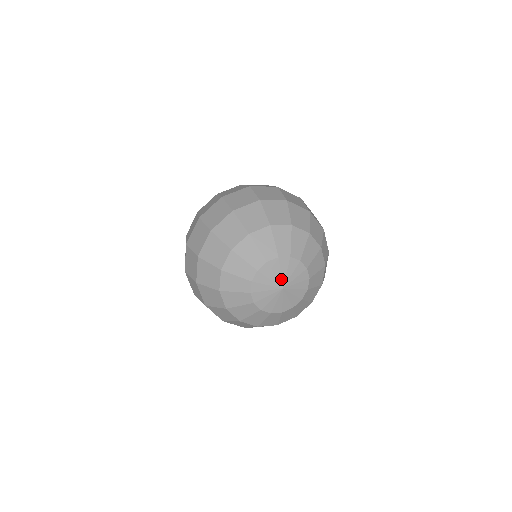
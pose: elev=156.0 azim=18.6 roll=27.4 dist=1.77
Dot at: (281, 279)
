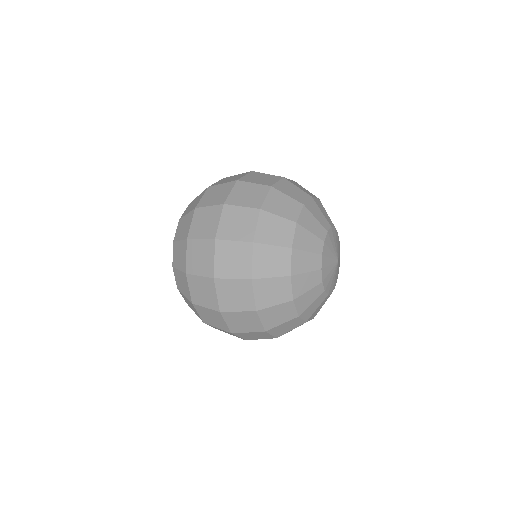
Dot at: (336, 251)
